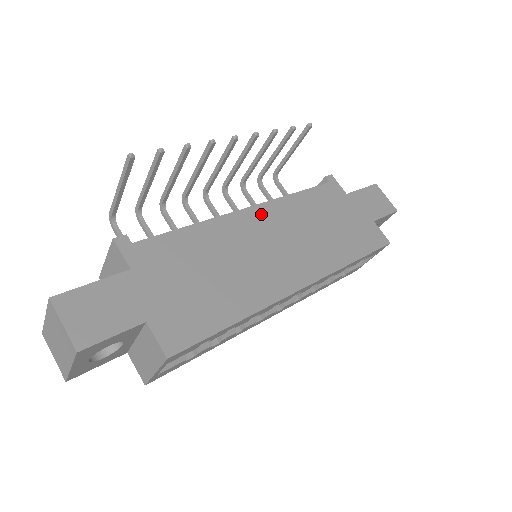
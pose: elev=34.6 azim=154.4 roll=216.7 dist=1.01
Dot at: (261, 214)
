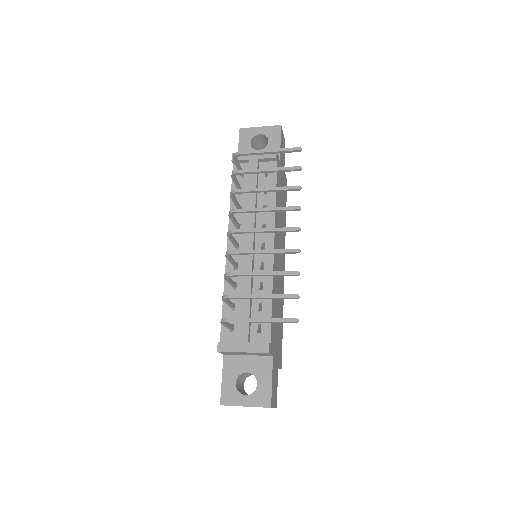
Dot at: (276, 243)
